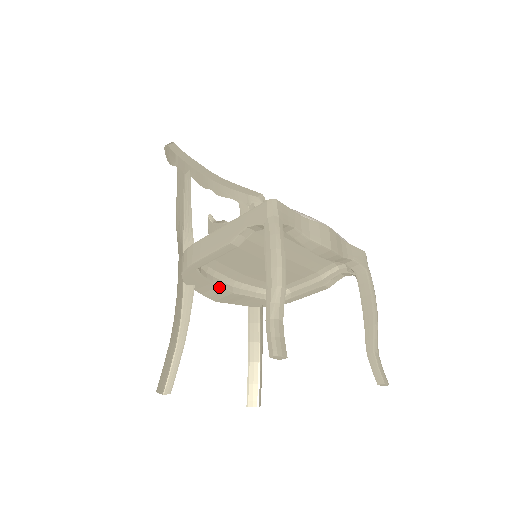
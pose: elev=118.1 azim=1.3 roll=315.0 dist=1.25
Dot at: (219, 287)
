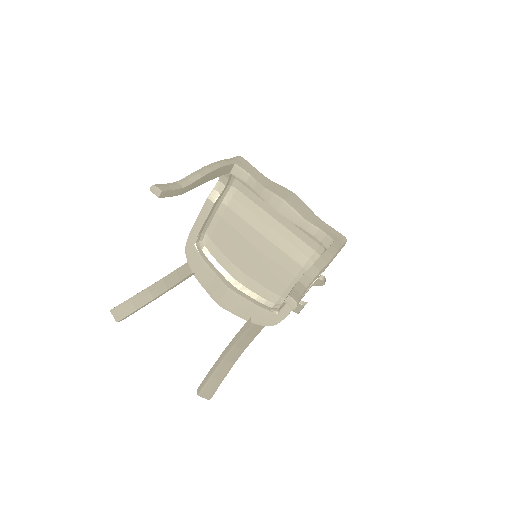
Dot at: (216, 277)
